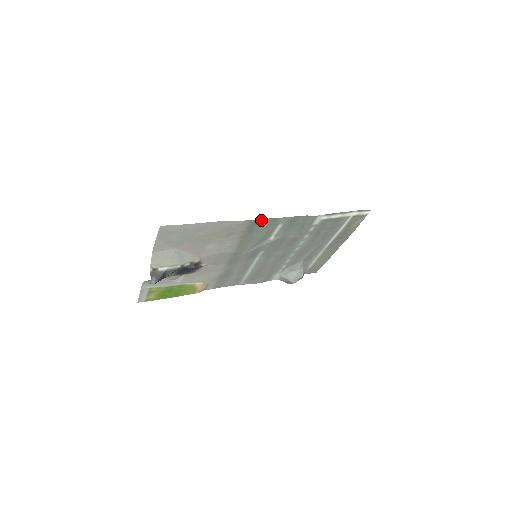
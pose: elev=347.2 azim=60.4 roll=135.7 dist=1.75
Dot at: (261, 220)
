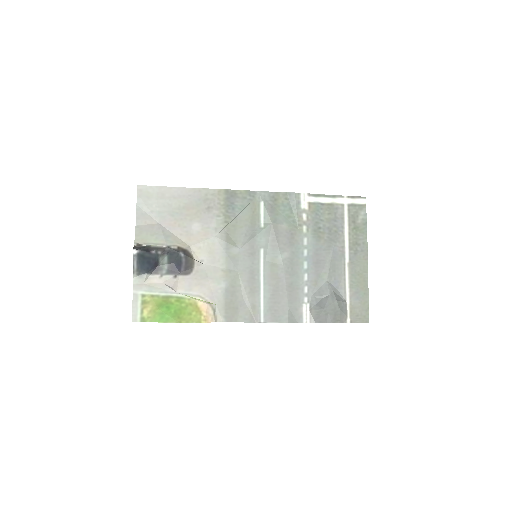
Dot at: (236, 192)
